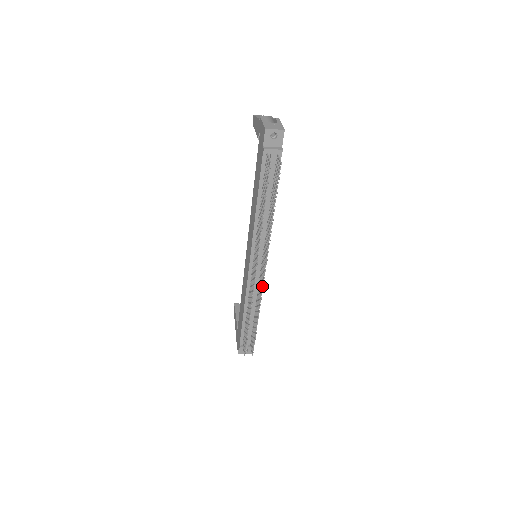
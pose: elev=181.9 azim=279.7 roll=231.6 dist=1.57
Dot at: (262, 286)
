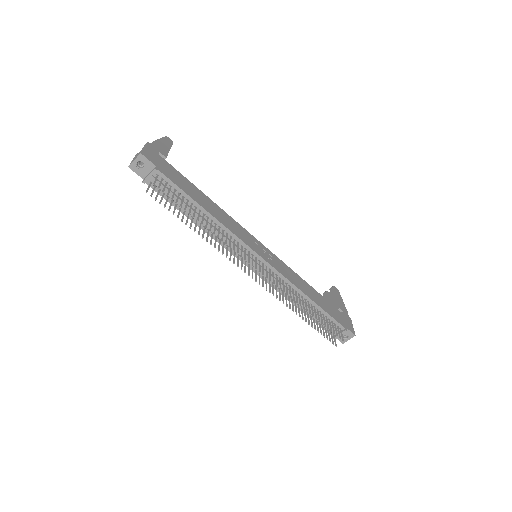
Dot at: (273, 281)
